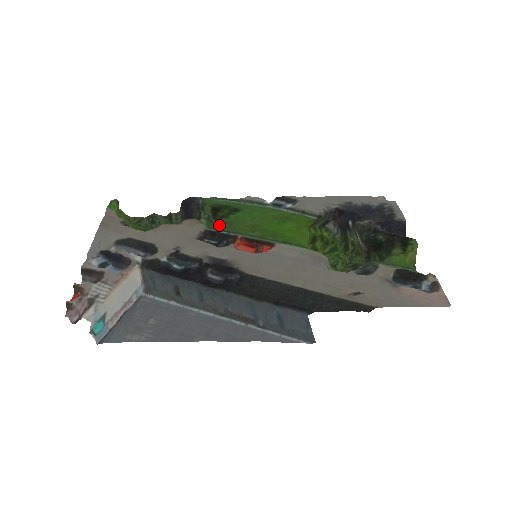
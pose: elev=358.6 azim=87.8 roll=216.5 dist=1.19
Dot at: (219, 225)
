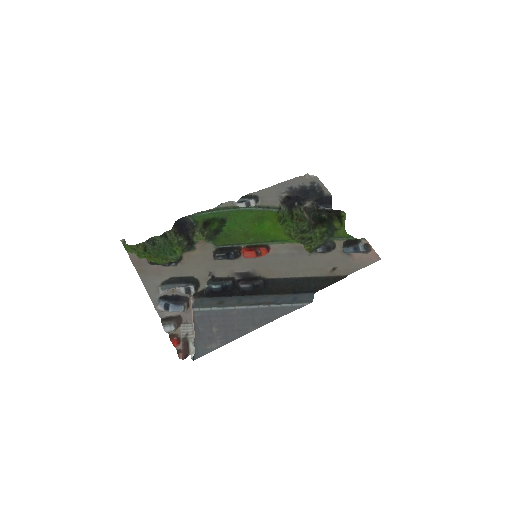
Dot at: (223, 241)
